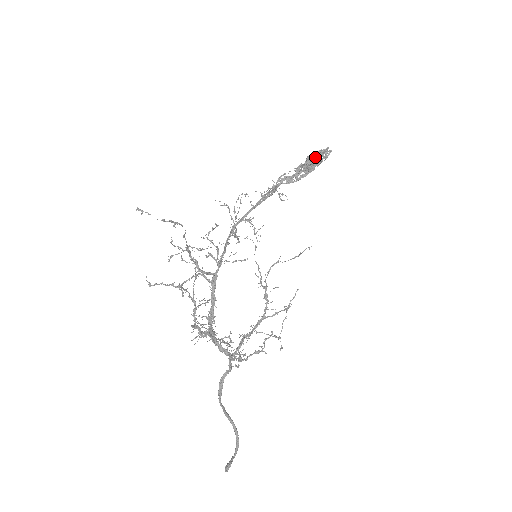
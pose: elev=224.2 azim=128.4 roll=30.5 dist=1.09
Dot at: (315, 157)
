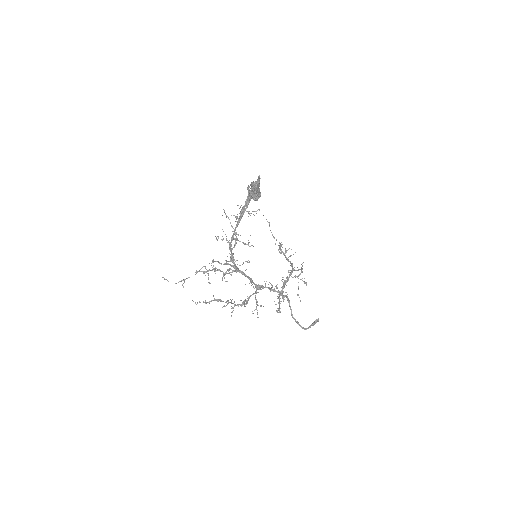
Dot at: occluded
